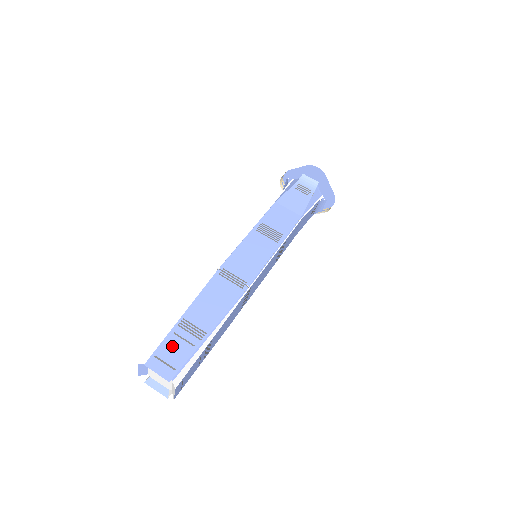
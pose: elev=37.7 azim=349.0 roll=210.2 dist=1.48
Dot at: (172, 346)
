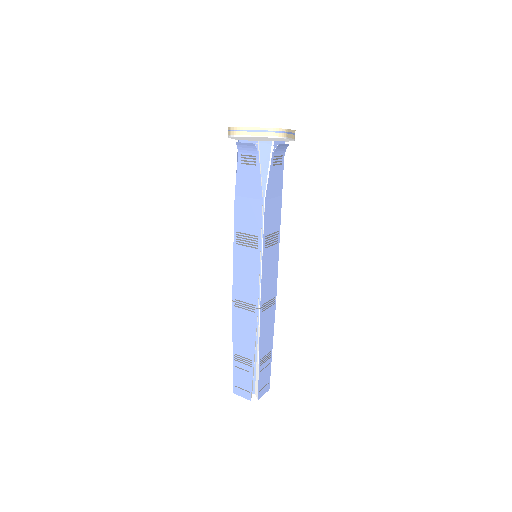
Dot at: (239, 376)
